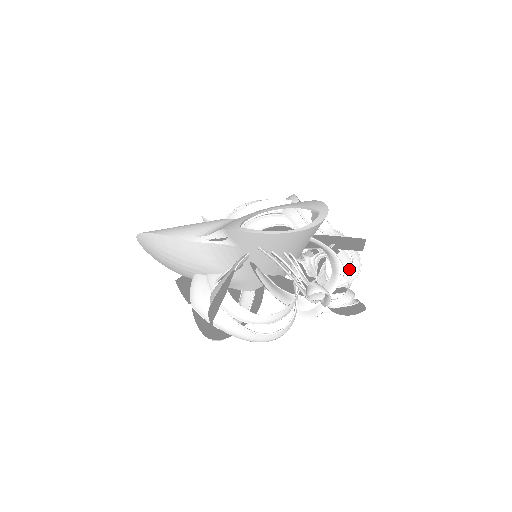
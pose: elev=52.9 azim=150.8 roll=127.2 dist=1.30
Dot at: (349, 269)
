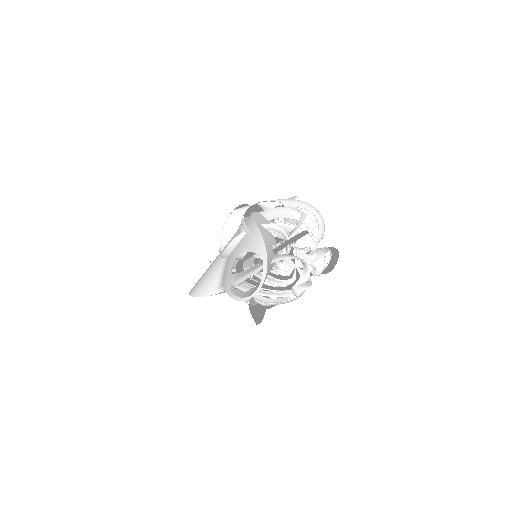
Dot at: (311, 242)
